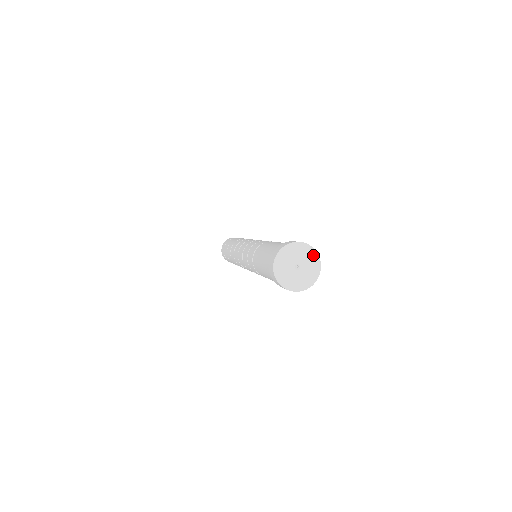
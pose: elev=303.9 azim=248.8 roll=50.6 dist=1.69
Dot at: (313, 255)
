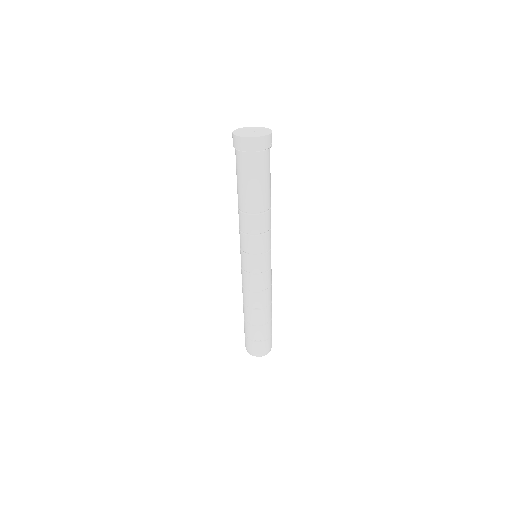
Dot at: (268, 132)
